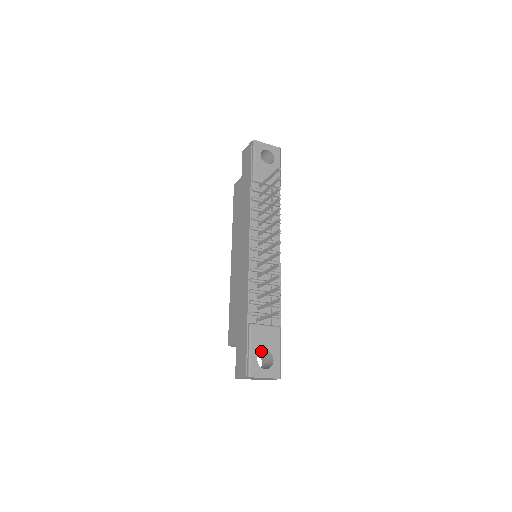
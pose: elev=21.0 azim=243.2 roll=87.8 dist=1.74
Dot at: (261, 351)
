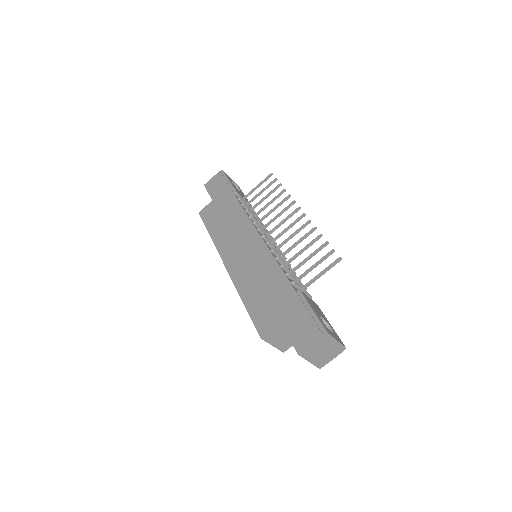
Dot at: occluded
